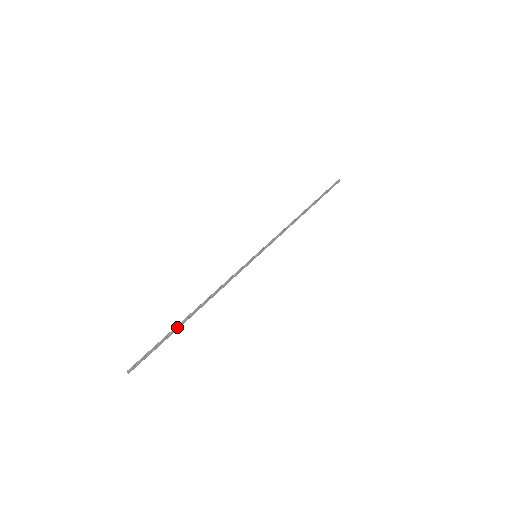
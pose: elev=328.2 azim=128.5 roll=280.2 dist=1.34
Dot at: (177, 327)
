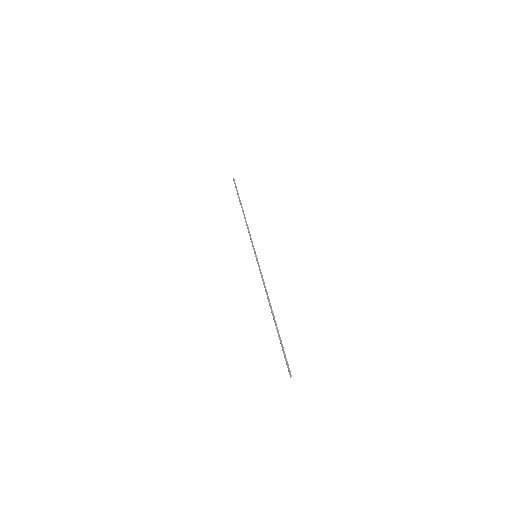
Dot at: occluded
